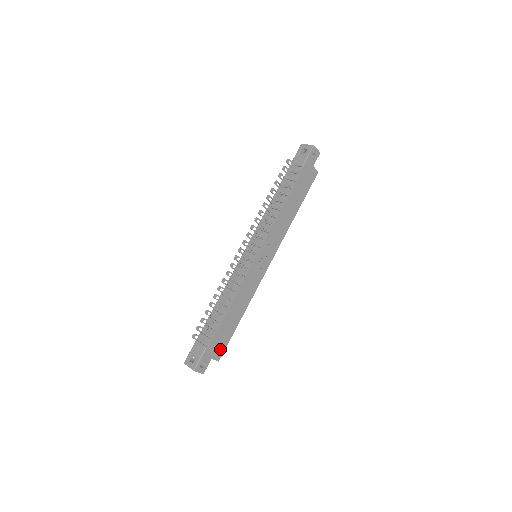
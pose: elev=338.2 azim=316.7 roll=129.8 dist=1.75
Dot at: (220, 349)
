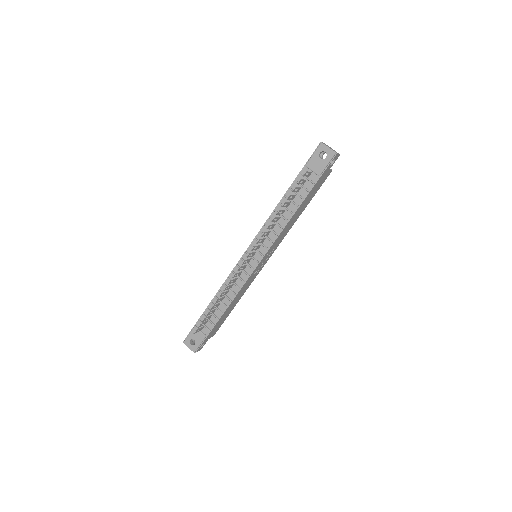
Dot at: (216, 330)
